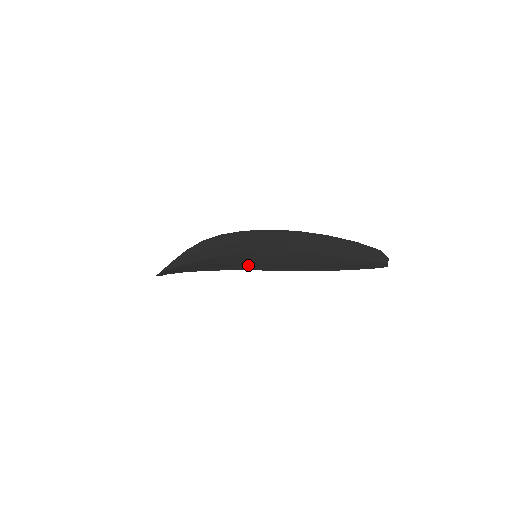
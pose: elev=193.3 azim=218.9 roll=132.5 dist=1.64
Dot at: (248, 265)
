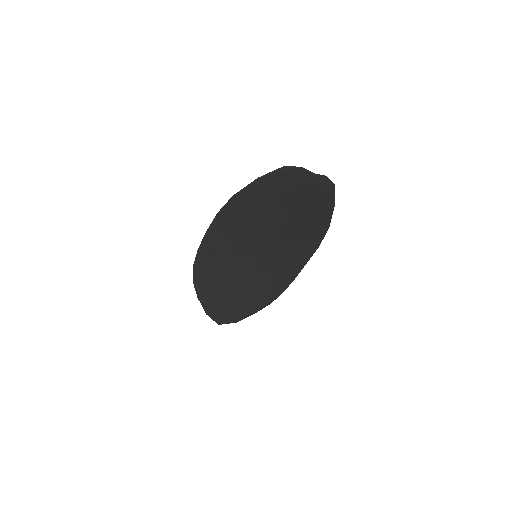
Dot at: (220, 232)
